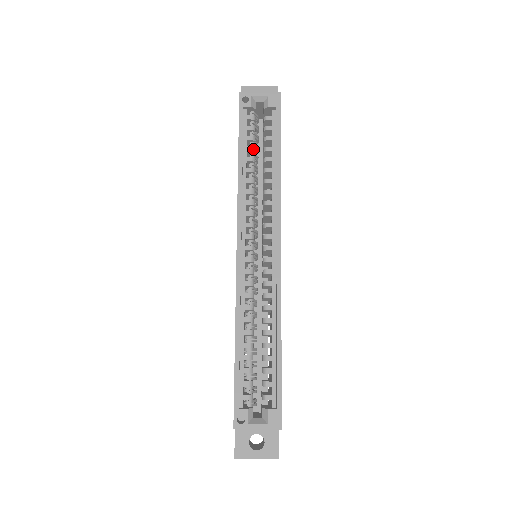
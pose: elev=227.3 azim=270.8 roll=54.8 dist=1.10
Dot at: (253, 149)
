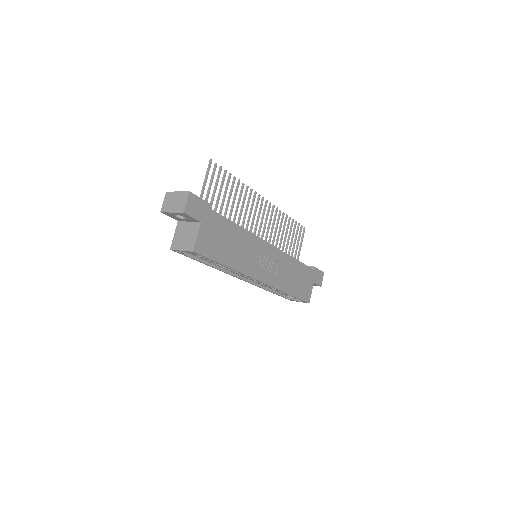
Dot at: occluded
